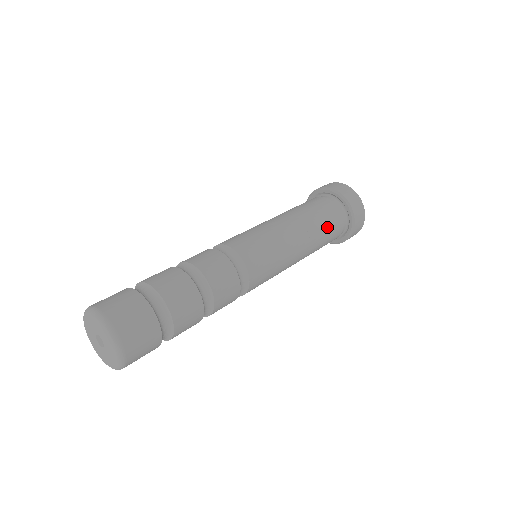
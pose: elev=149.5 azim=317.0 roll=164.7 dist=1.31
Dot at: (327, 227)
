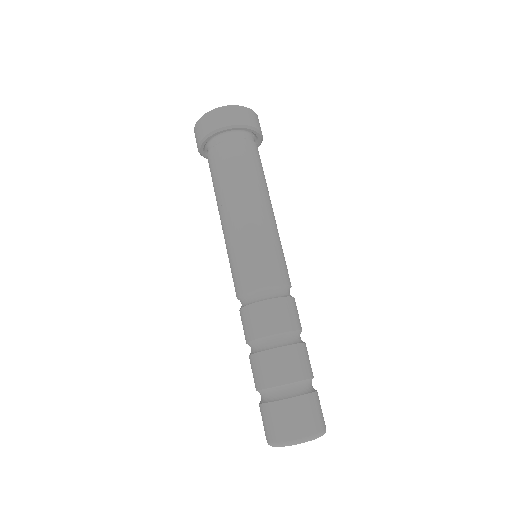
Dot at: (262, 170)
